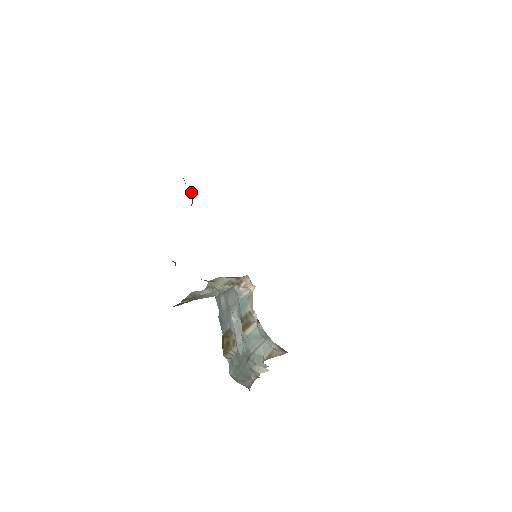
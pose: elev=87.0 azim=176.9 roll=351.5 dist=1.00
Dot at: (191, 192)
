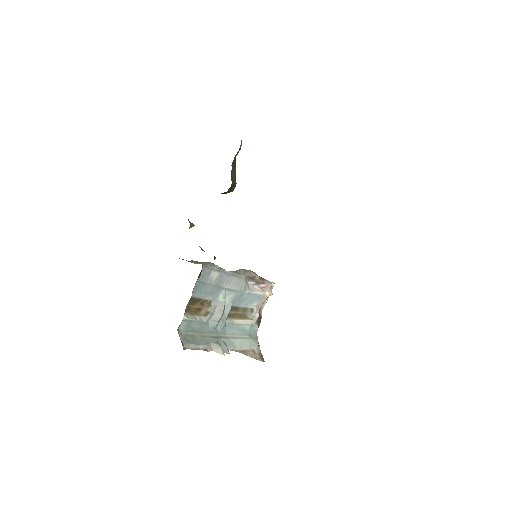
Dot at: (234, 181)
